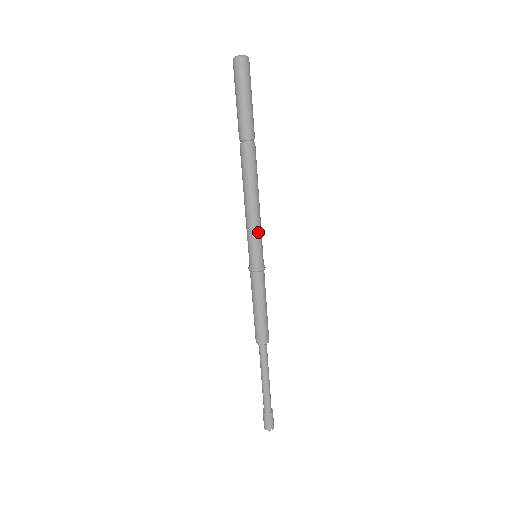
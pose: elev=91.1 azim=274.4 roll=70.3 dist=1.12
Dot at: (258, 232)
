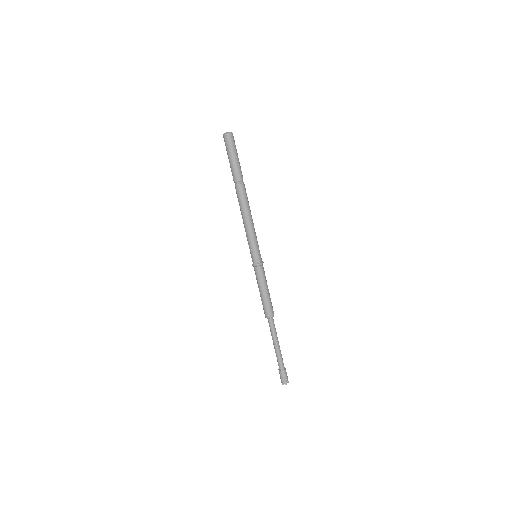
Dot at: (255, 239)
